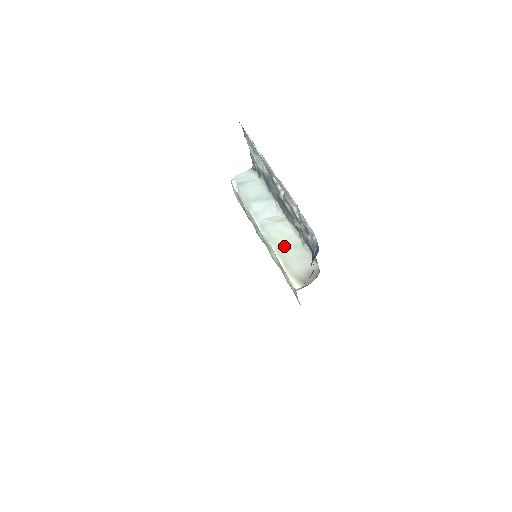
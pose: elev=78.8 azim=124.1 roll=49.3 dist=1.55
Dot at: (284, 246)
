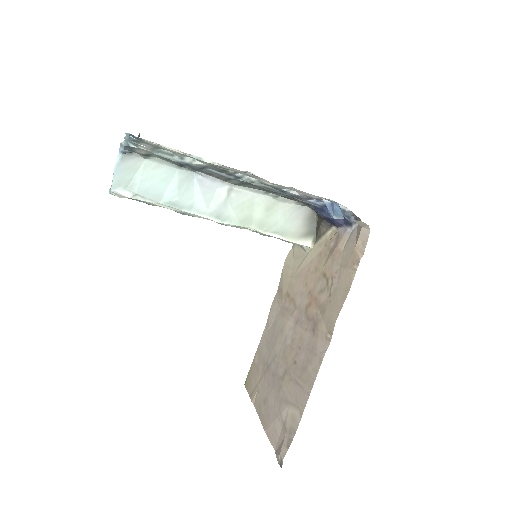
Dot at: (260, 217)
